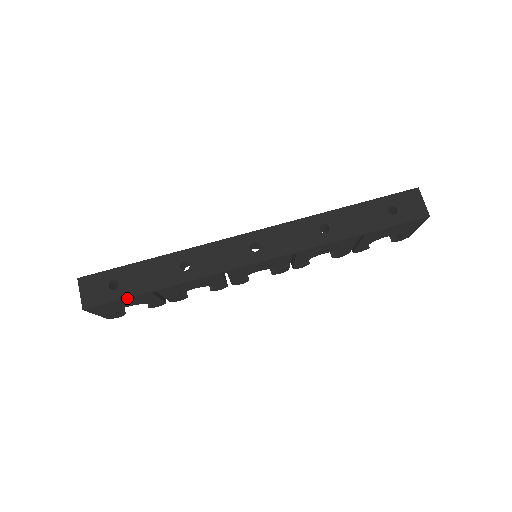
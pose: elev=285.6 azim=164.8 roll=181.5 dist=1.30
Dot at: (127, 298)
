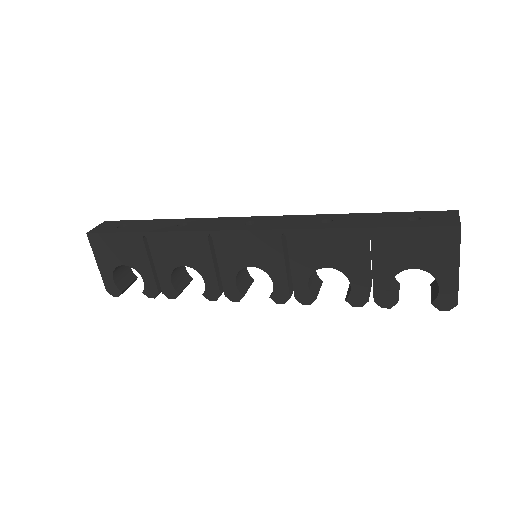
Dot at: (122, 234)
